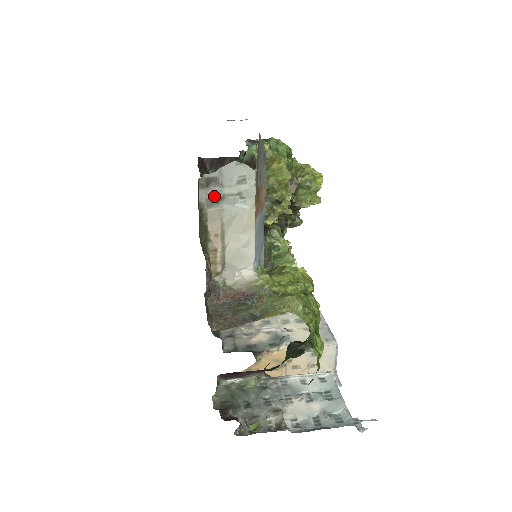
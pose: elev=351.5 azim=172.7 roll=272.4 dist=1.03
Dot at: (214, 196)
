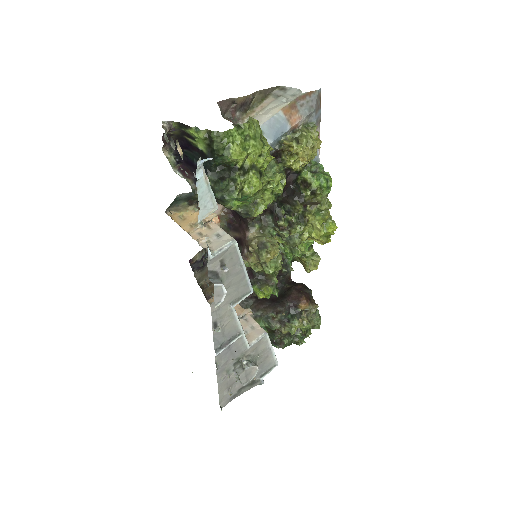
Dot at: (279, 94)
